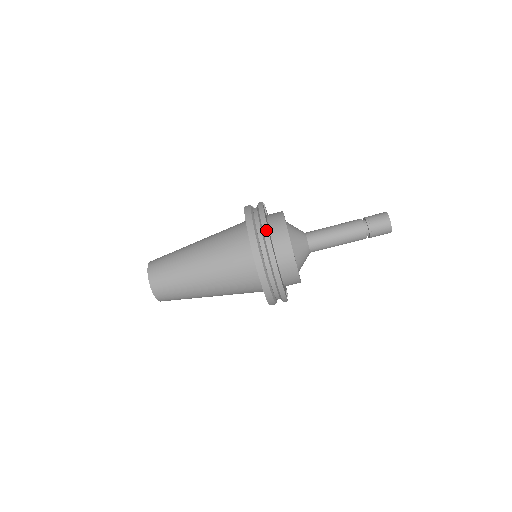
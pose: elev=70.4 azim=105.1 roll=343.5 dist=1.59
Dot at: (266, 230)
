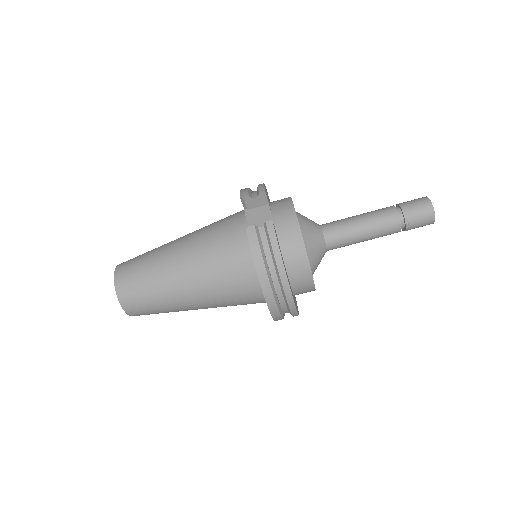
Dot at: (286, 284)
